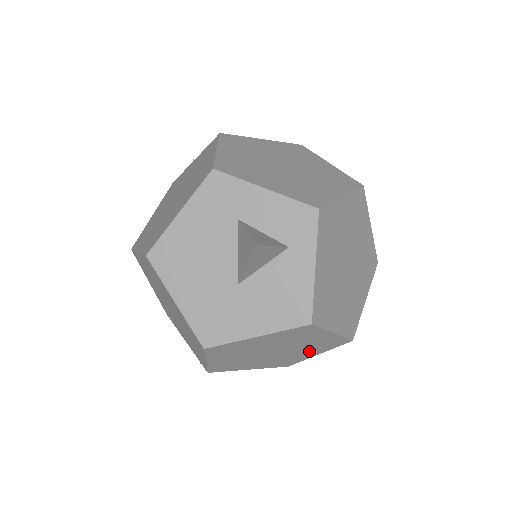
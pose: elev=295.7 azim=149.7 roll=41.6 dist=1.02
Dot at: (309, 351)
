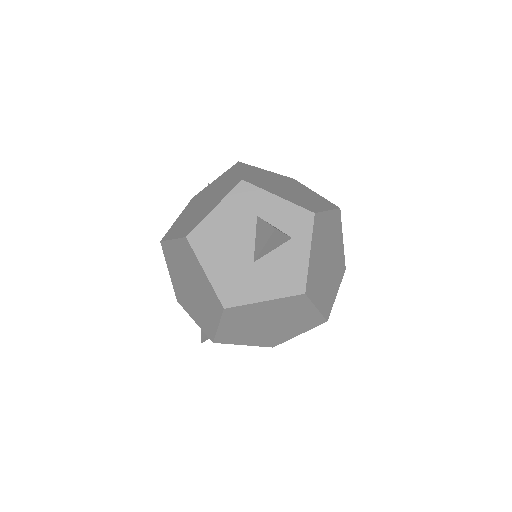
Dot at: (294, 329)
